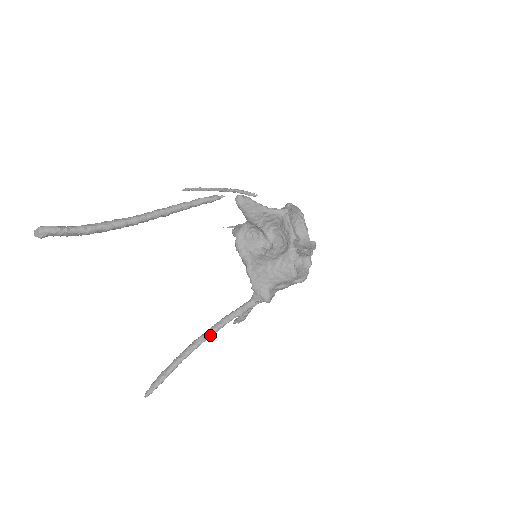
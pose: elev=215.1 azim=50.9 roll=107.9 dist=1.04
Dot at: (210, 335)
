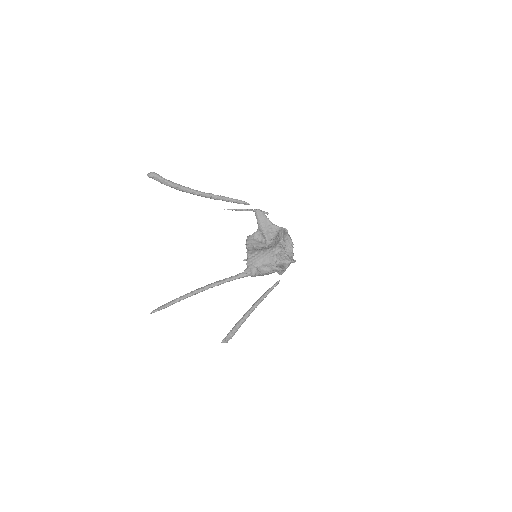
Dot at: (209, 287)
